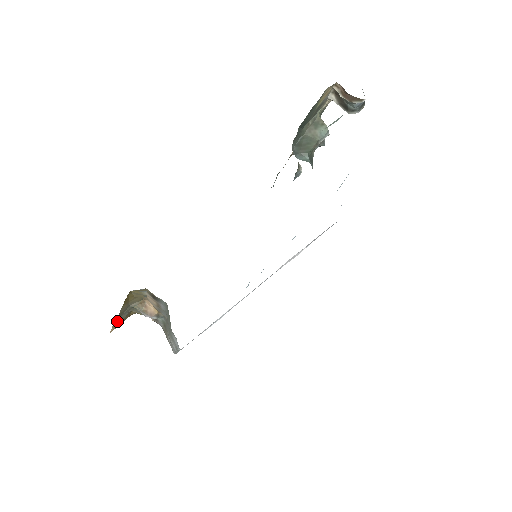
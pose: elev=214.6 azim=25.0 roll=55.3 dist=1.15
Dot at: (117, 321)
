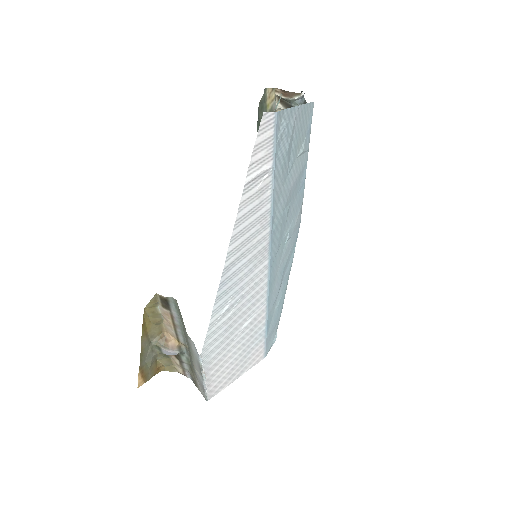
Dot at: (142, 367)
